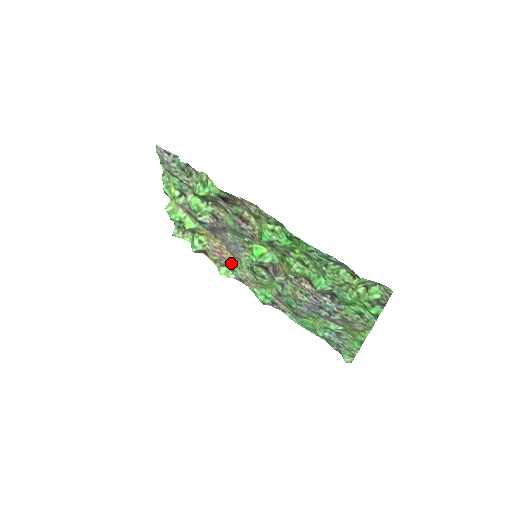
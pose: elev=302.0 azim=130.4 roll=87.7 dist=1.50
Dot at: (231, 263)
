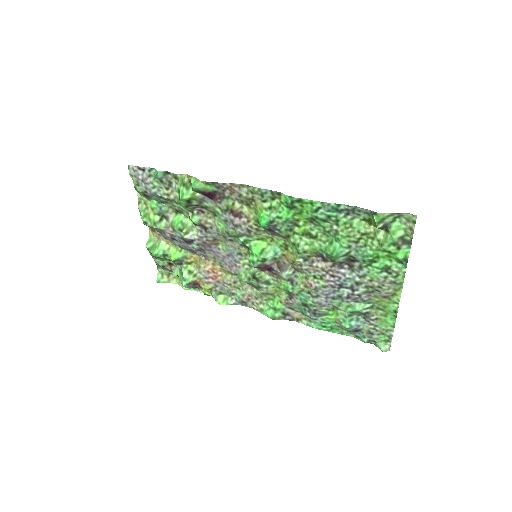
Dot at: (228, 284)
